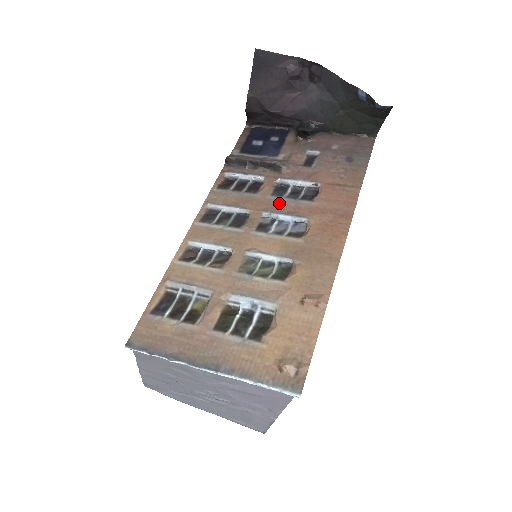
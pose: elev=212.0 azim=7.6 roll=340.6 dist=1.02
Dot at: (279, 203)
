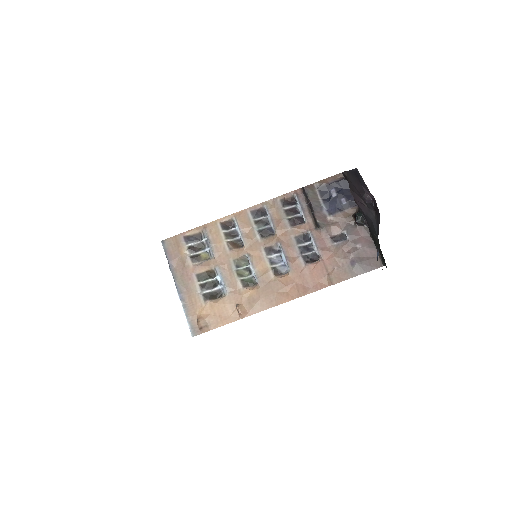
Dot at: (291, 246)
